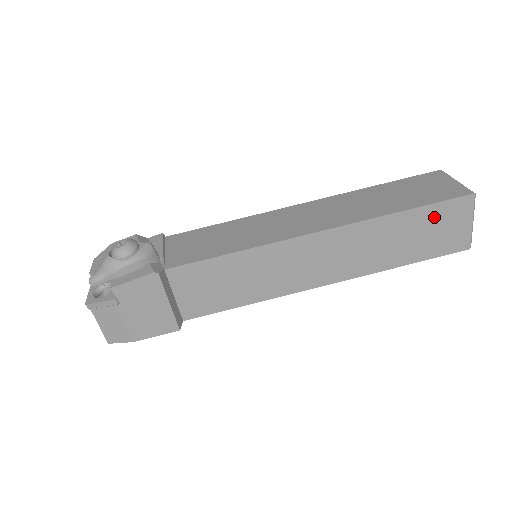
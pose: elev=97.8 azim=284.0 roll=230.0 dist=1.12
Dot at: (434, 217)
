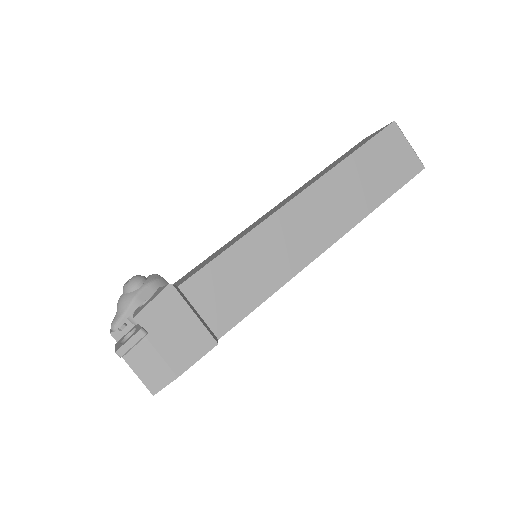
Dot at: (377, 151)
